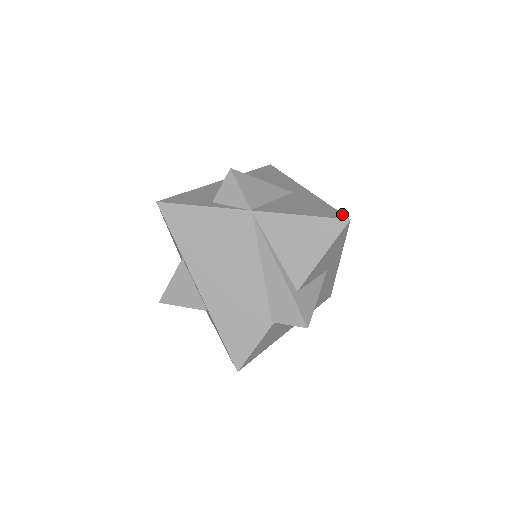
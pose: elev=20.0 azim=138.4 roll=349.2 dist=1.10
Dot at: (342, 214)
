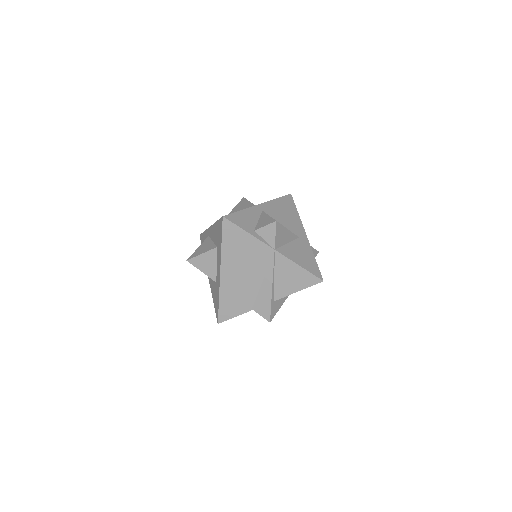
Dot at: occluded
